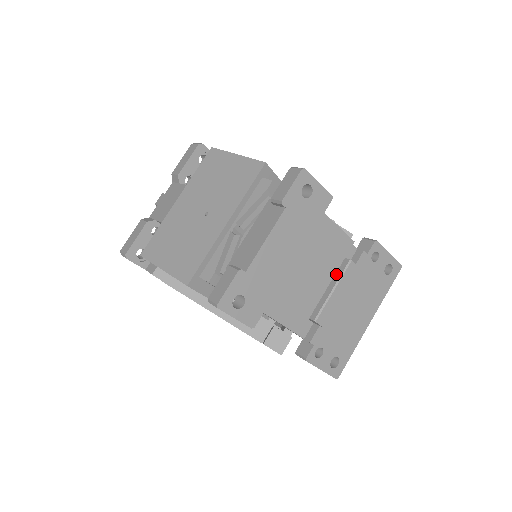
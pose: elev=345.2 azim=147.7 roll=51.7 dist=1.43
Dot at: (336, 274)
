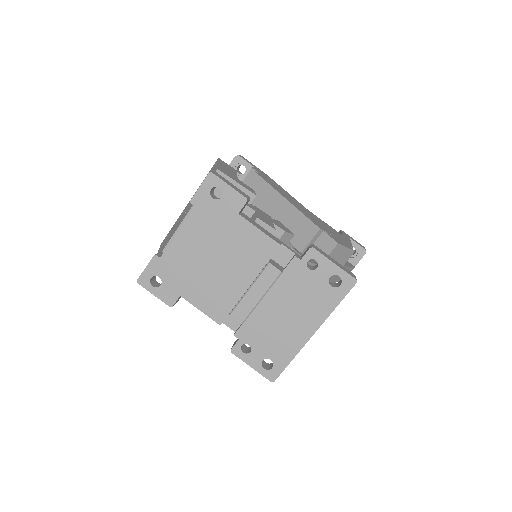
Dot at: (258, 274)
